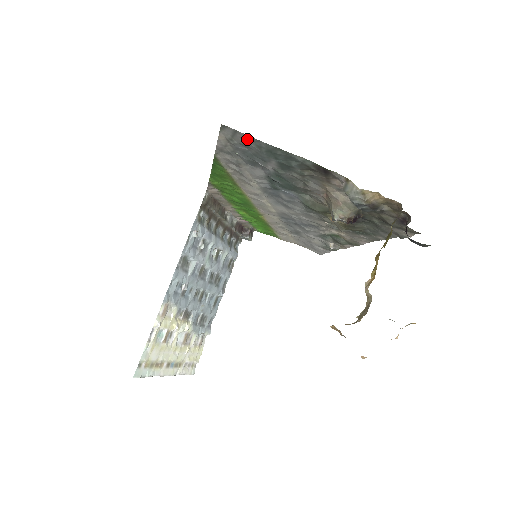
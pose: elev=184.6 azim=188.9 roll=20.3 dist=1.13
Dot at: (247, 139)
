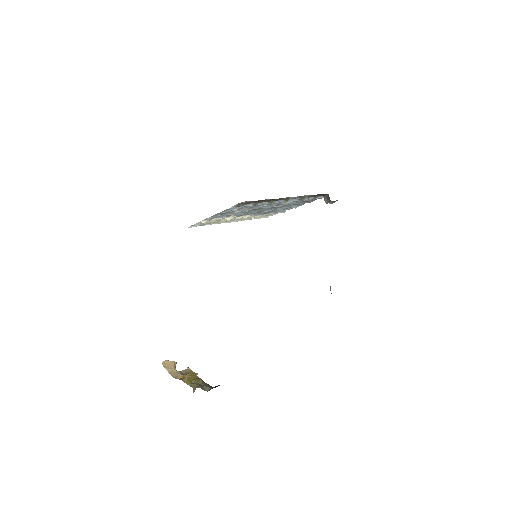
Dot at: occluded
